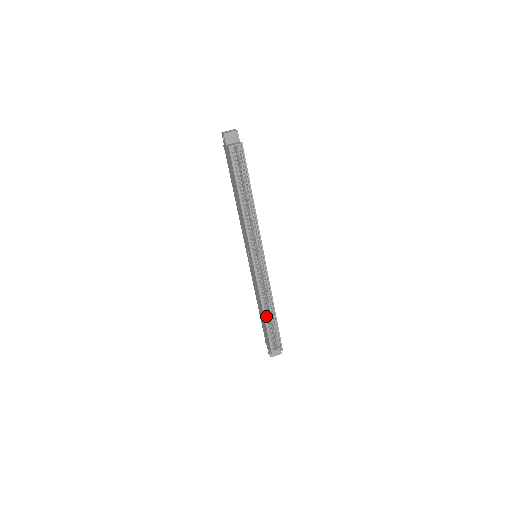
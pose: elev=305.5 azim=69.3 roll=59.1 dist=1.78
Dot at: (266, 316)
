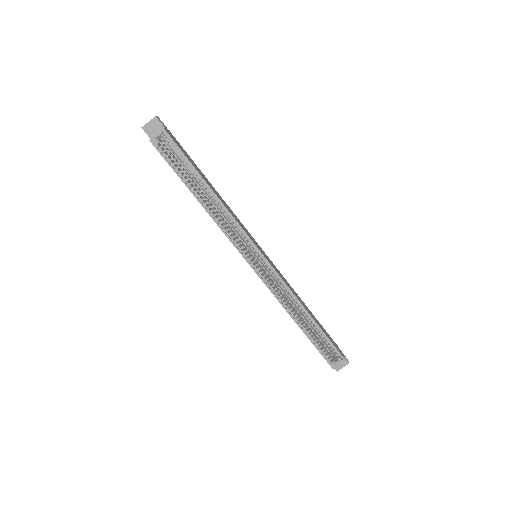
Dot at: (302, 325)
